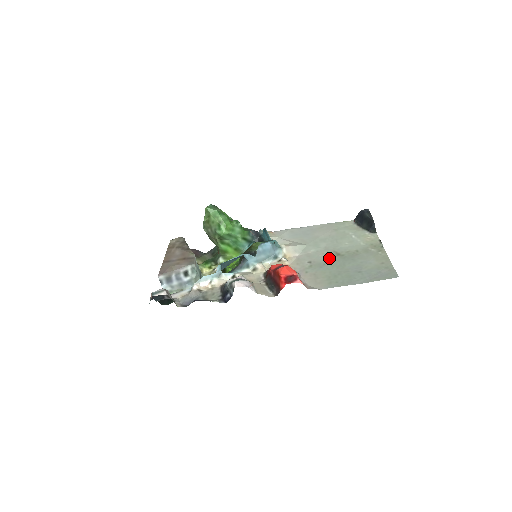
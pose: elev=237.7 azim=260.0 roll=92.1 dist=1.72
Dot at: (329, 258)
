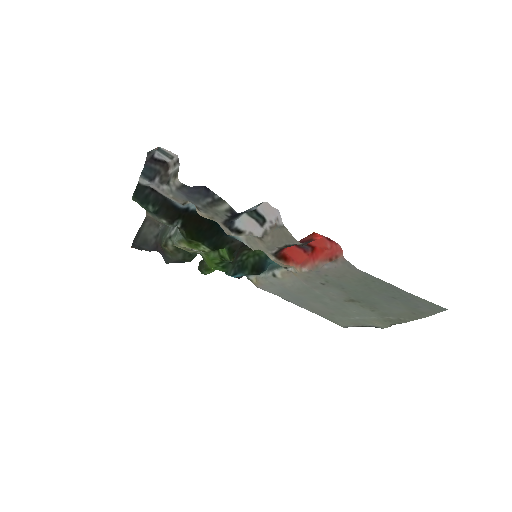
Dot at: (344, 294)
